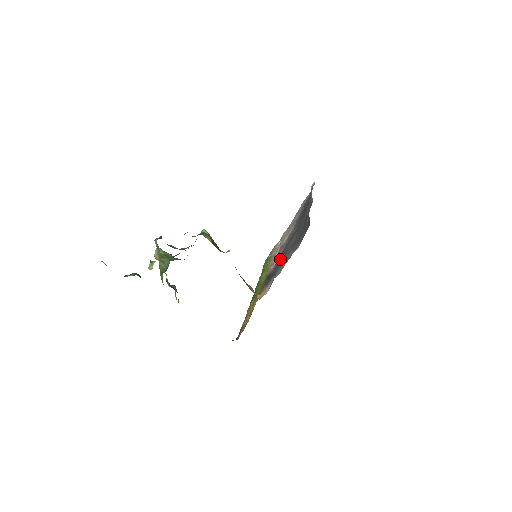
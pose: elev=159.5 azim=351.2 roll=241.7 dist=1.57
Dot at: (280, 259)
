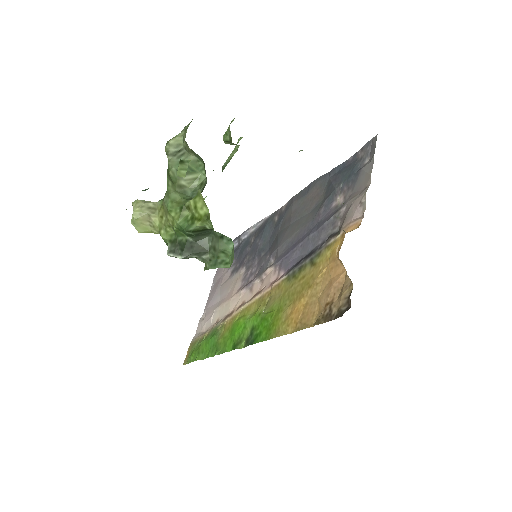
Dot at: (304, 236)
